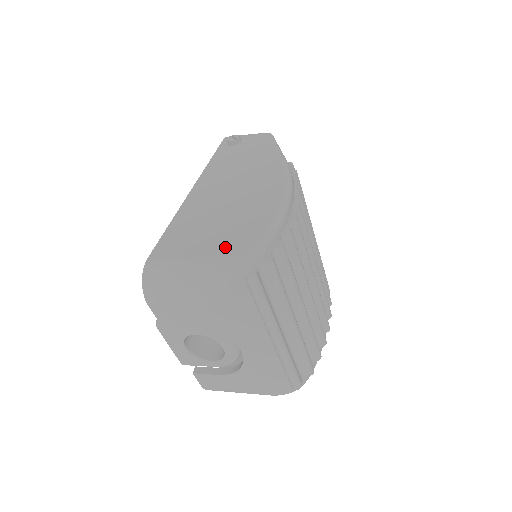
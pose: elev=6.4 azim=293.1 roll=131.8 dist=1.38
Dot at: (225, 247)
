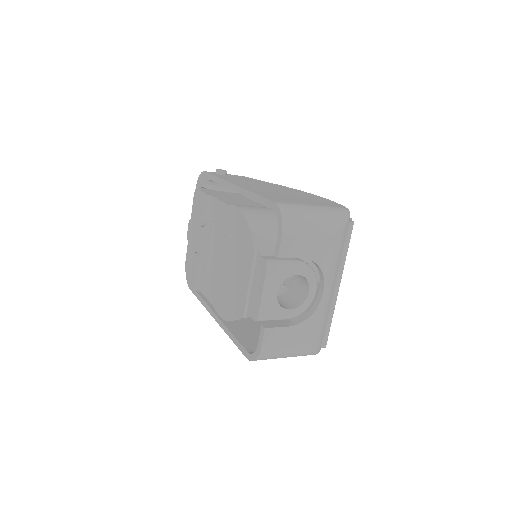
Dot at: (326, 204)
